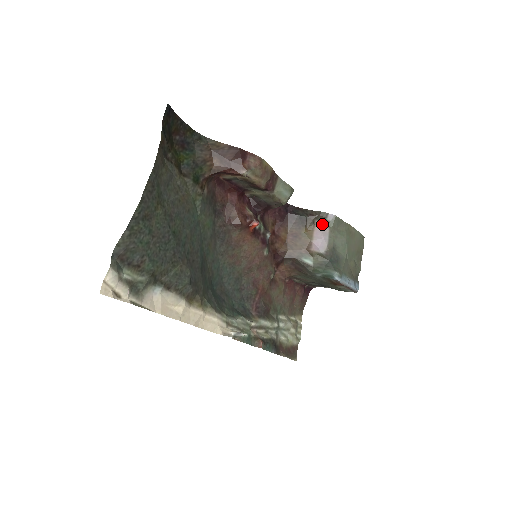
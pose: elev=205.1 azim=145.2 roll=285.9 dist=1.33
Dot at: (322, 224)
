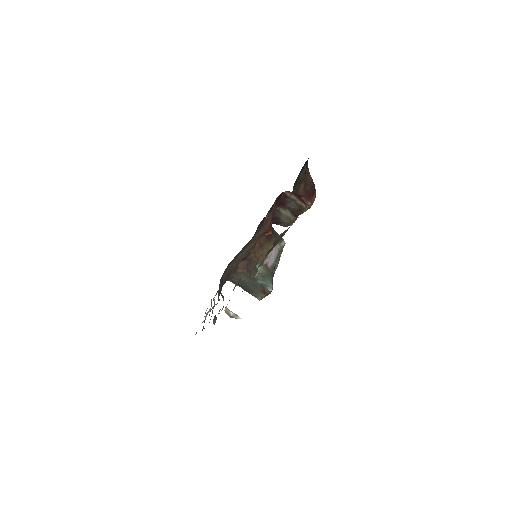
Dot at: (277, 245)
